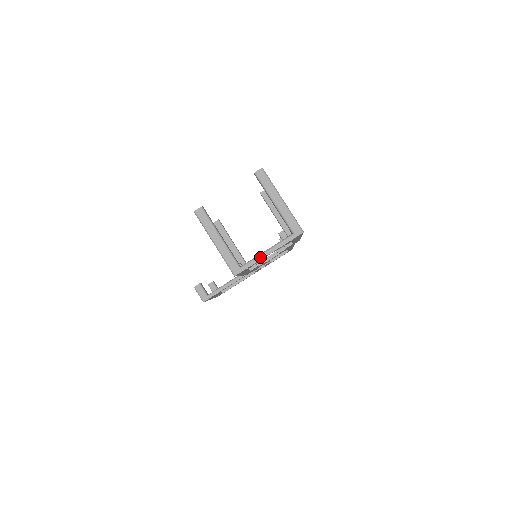
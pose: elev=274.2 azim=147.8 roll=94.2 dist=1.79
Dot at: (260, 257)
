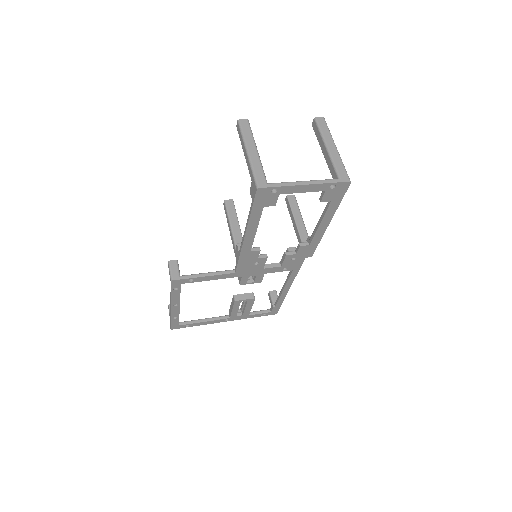
Dot at: (295, 183)
